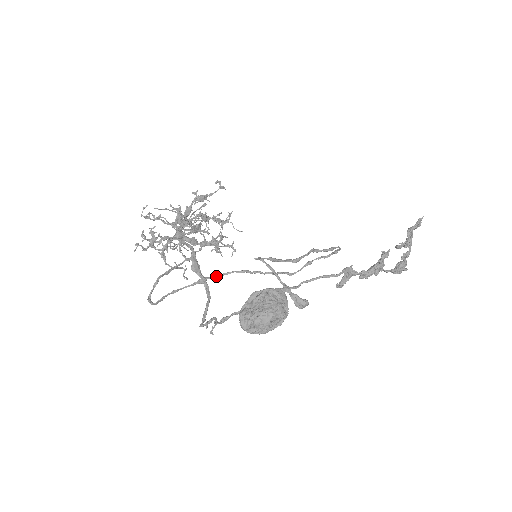
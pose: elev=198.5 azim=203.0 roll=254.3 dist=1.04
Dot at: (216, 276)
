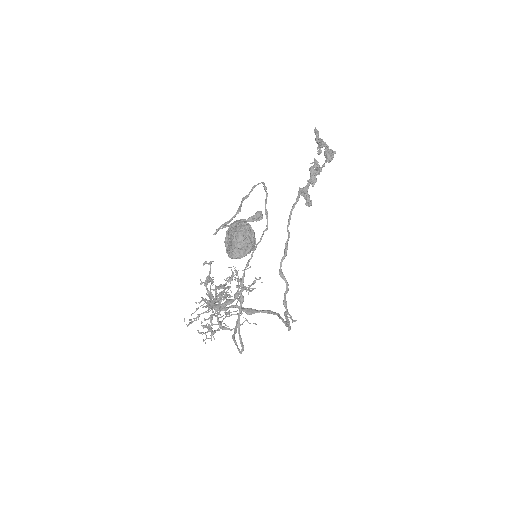
Dot at: (241, 286)
